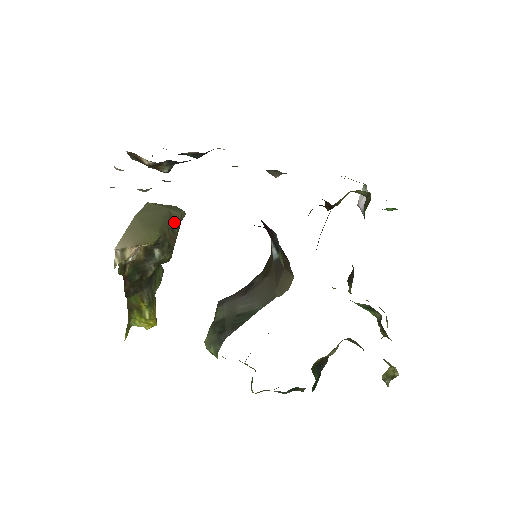
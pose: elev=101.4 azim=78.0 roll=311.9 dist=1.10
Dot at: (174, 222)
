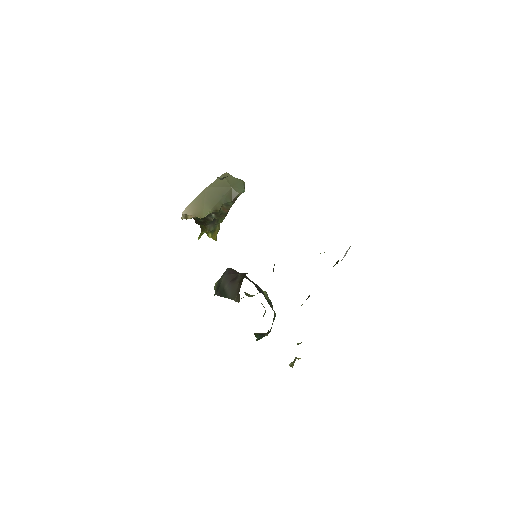
Dot at: (230, 199)
